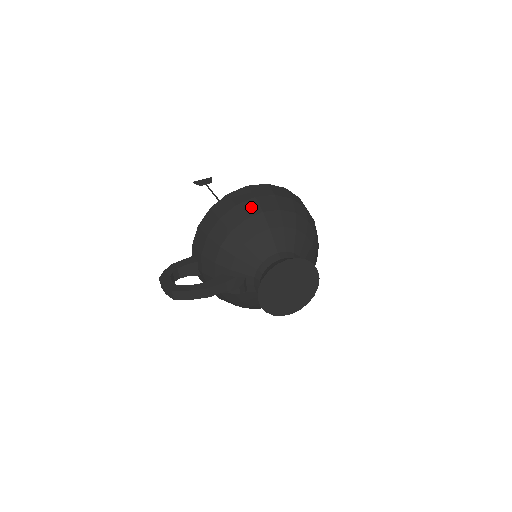
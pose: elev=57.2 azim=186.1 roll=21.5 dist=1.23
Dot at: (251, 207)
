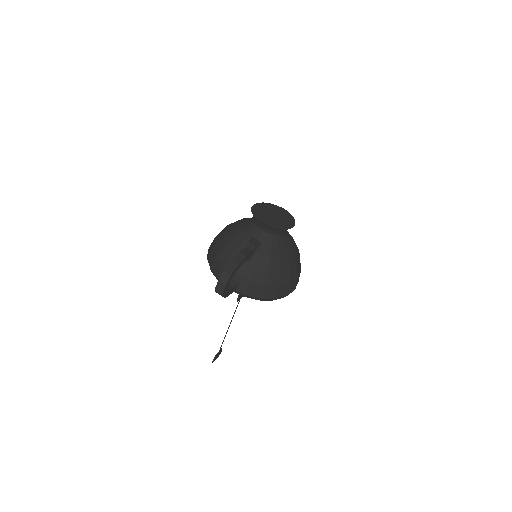
Dot at: occluded
